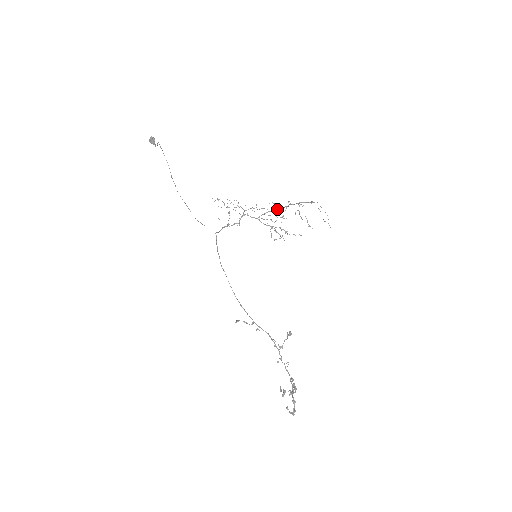
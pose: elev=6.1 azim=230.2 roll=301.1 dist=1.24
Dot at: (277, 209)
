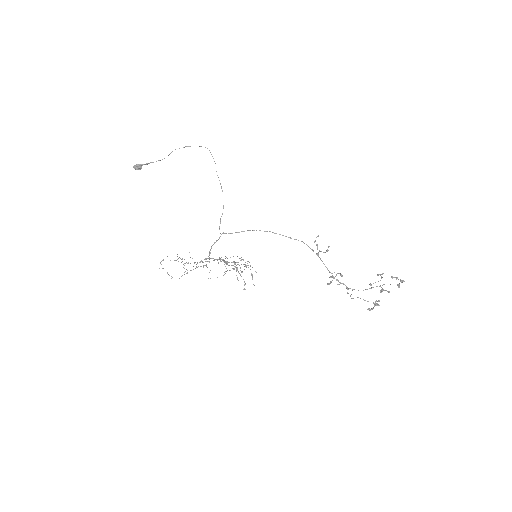
Dot at: (224, 260)
